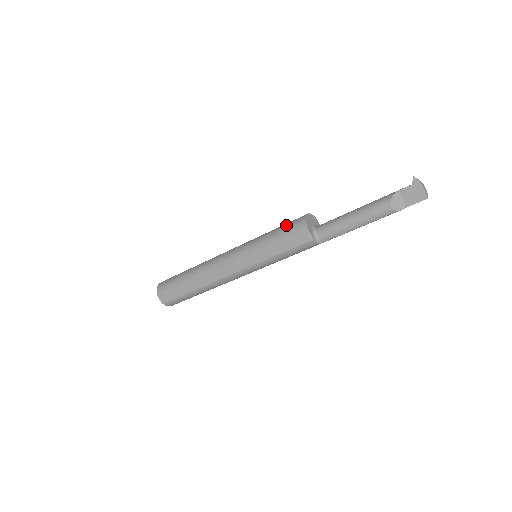
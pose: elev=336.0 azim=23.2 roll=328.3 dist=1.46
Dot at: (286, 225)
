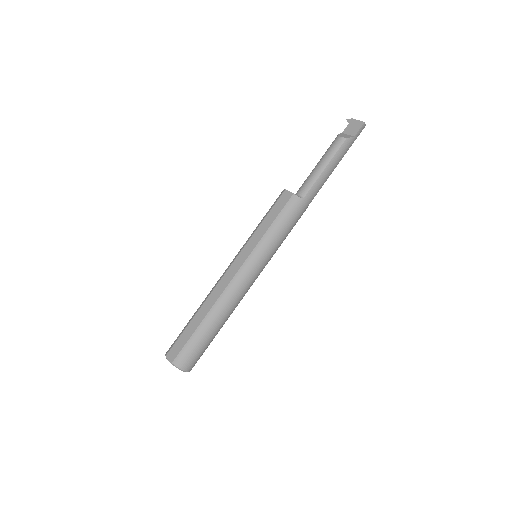
Dot at: occluded
